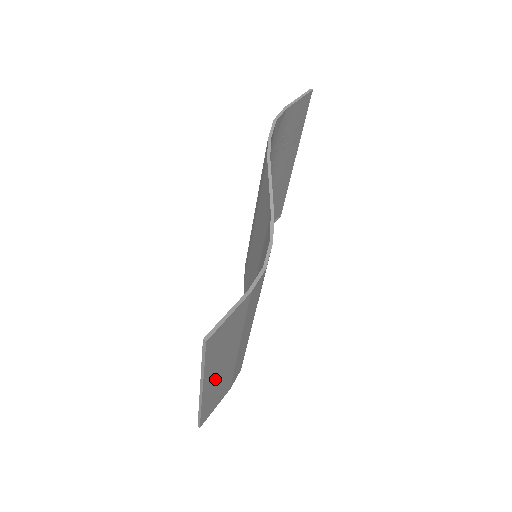
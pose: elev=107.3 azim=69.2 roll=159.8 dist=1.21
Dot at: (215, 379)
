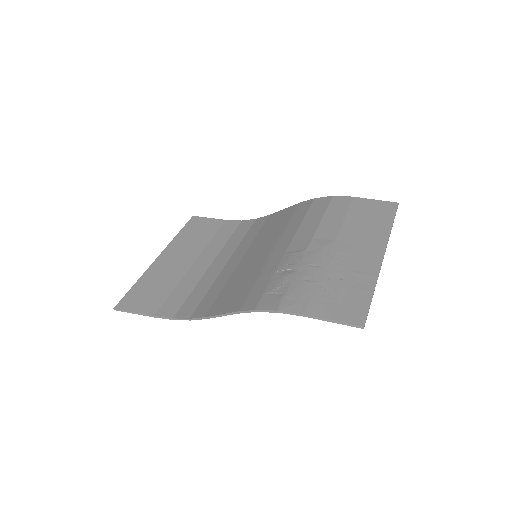
Dot at: (172, 259)
